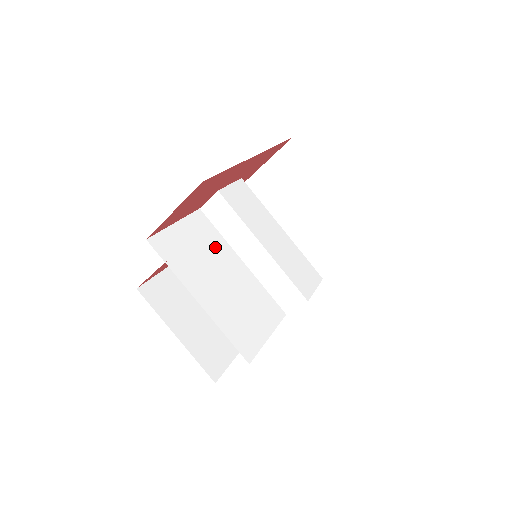
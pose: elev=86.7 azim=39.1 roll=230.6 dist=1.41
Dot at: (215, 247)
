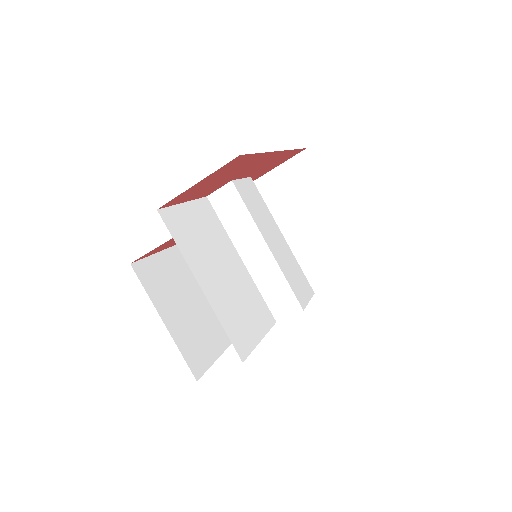
Dot at: (218, 238)
